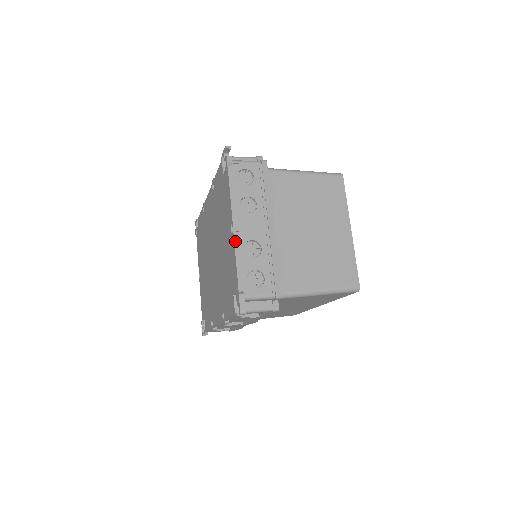
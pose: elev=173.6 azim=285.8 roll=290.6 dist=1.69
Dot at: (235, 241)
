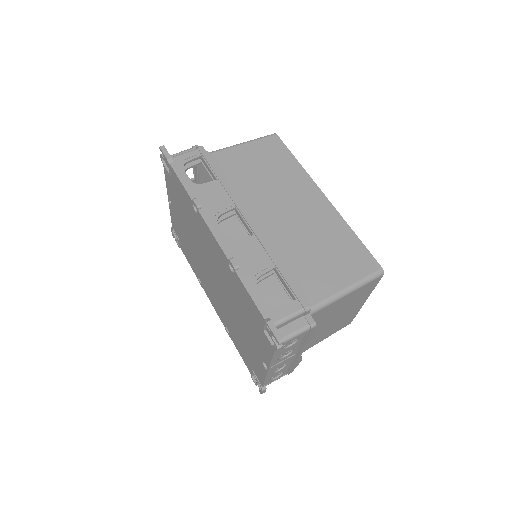
Dot at: (267, 374)
